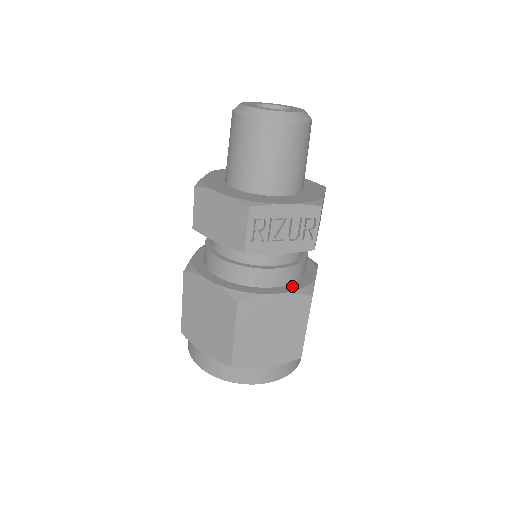
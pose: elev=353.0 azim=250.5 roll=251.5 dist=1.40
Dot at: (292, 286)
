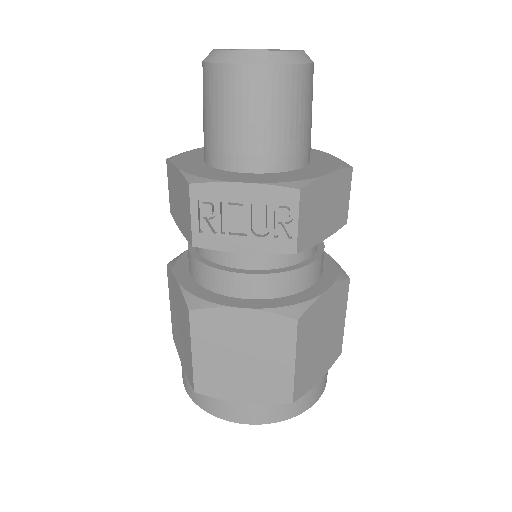
Dot at: (273, 301)
